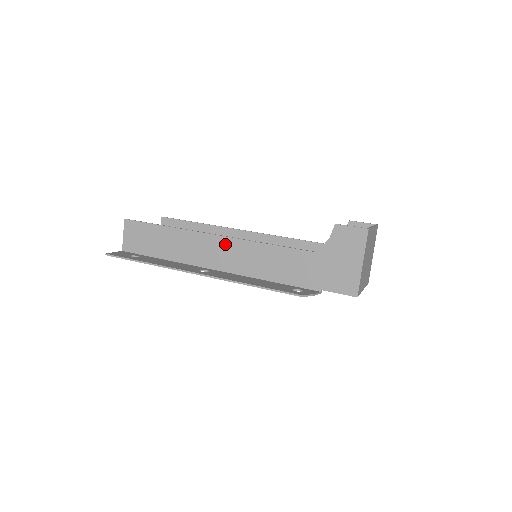
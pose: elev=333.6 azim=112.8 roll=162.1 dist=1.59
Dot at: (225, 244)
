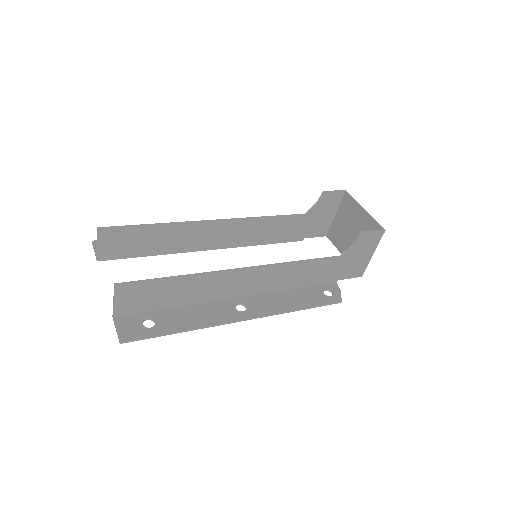
Dot at: (256, 273)
